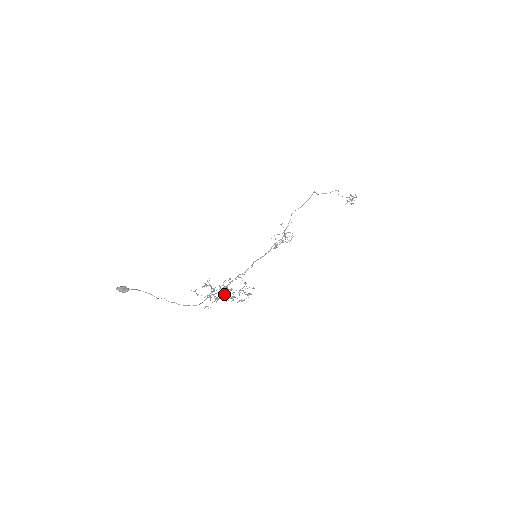
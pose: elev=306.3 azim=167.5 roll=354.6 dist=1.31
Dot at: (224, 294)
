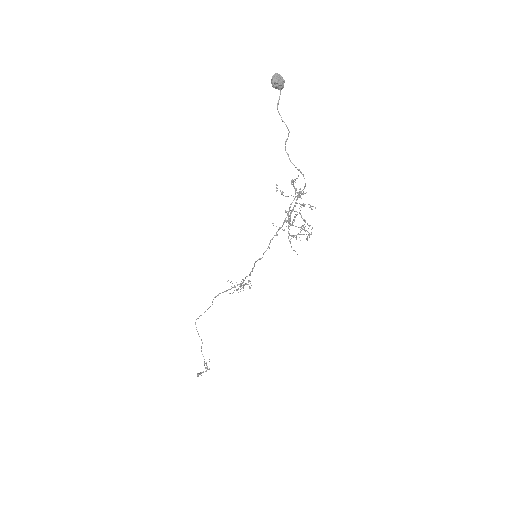
Dot at: (290, 223)
